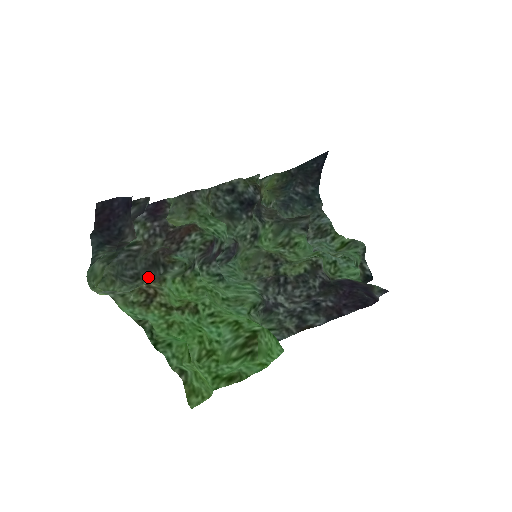
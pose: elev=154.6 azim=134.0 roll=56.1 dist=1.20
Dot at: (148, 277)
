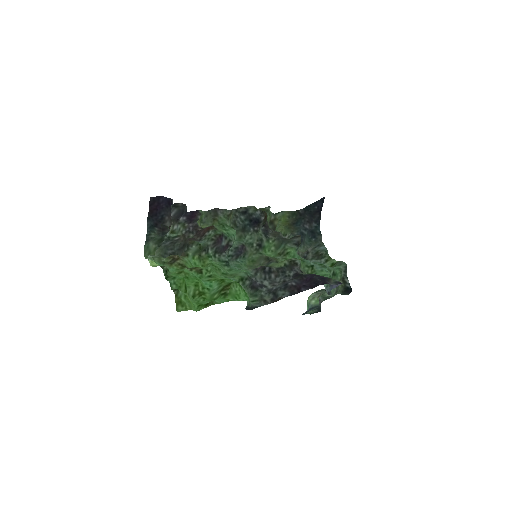
Dot at: occluded
